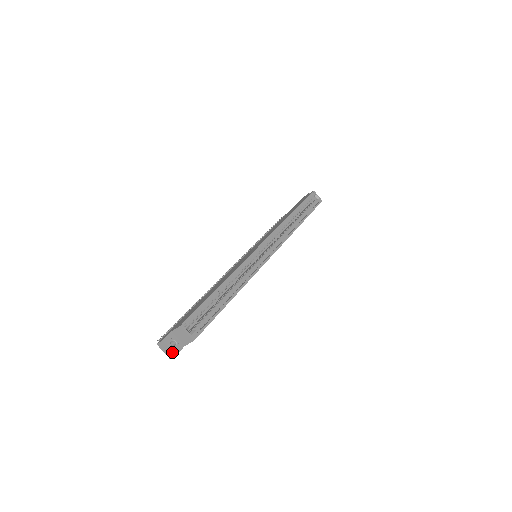
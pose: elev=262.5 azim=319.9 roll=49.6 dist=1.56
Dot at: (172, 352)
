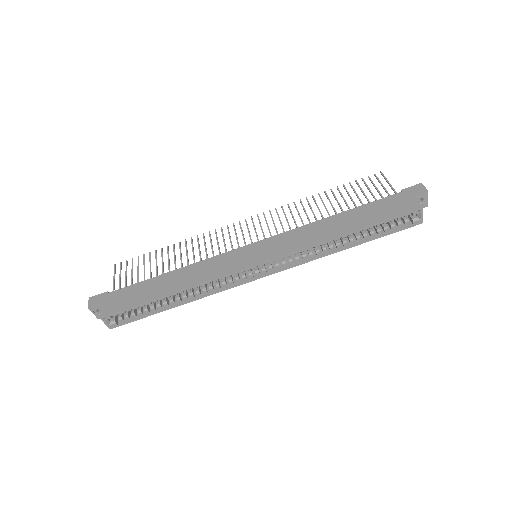
Dot at: (96, 316)
